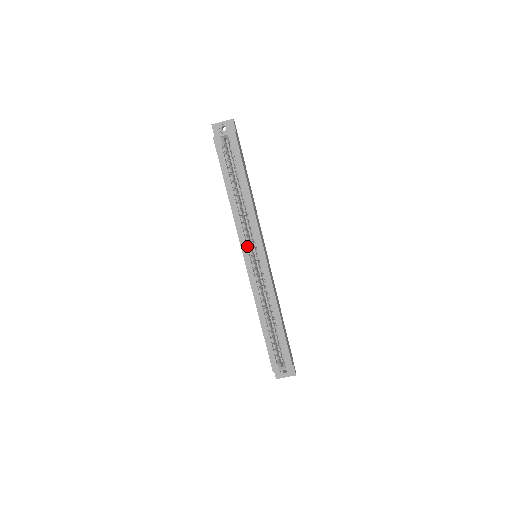
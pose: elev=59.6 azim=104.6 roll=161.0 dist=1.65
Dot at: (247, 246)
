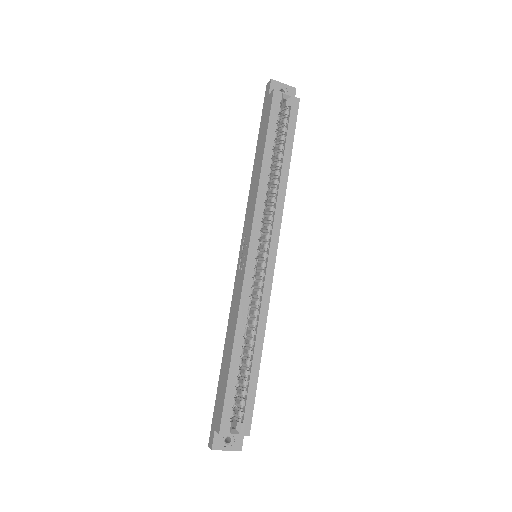
Dot at: (258, 234)
